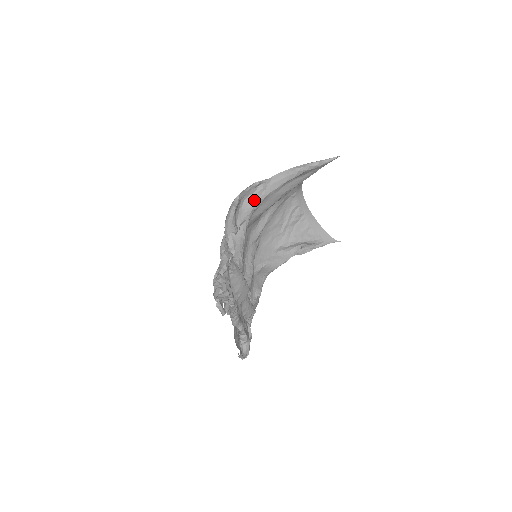
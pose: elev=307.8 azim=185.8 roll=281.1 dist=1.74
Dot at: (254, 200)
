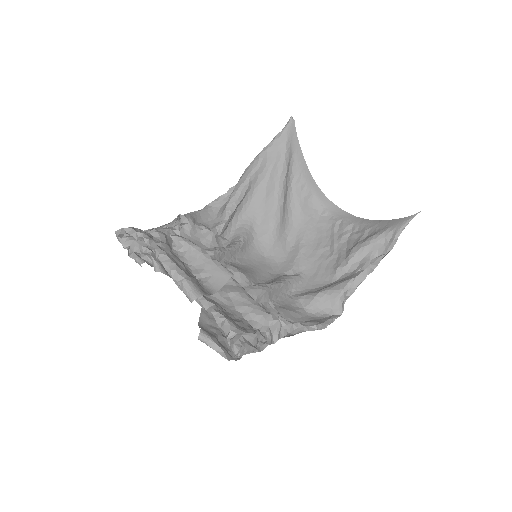
Dot at: (226, 203)
